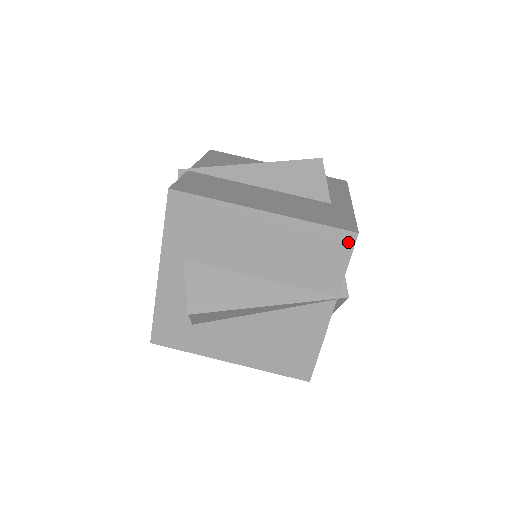
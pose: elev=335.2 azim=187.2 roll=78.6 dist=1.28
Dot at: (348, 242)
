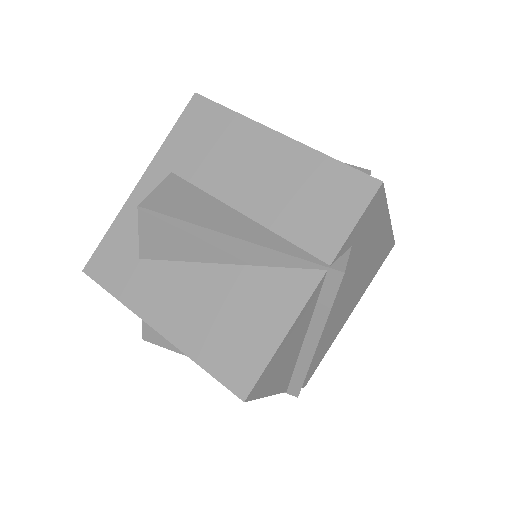
Dot at: (366, 191)
